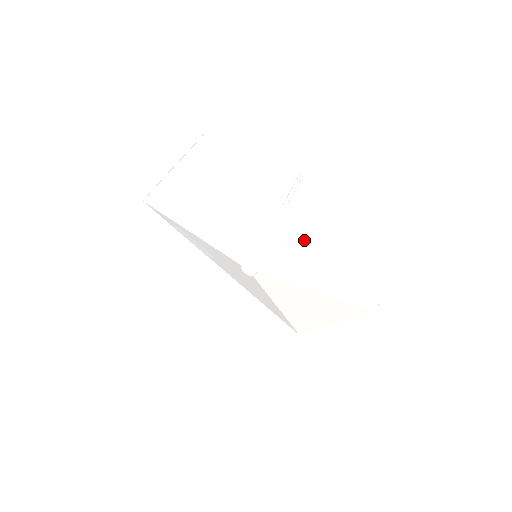
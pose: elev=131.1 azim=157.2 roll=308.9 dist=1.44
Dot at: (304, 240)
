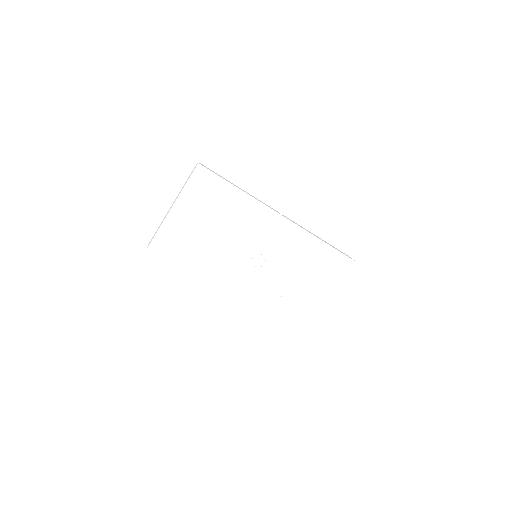
Dot at: (289, 220)
